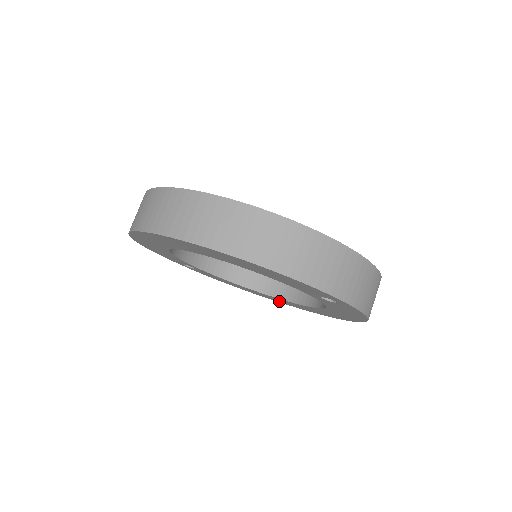
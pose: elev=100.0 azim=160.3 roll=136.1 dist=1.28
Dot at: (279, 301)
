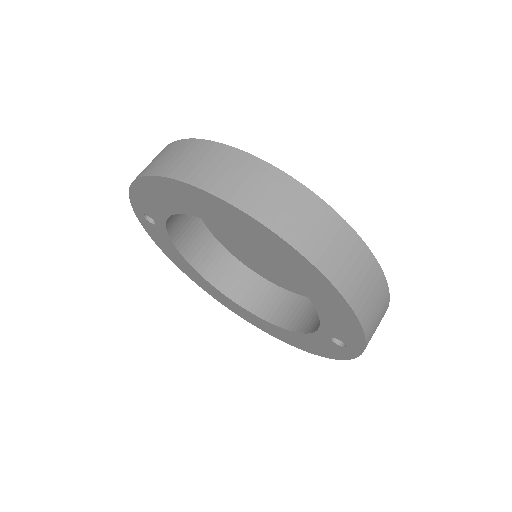
Dot at: (206, 289)
